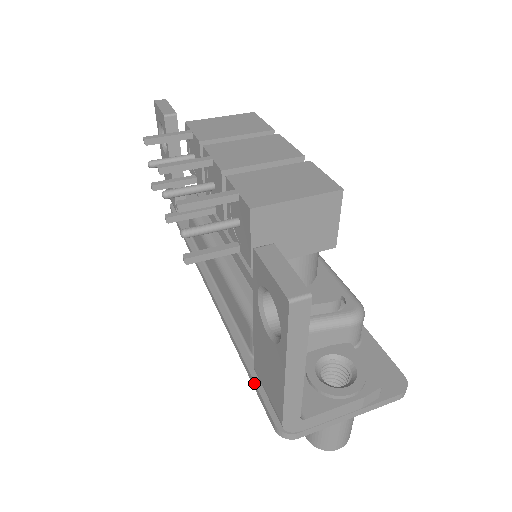
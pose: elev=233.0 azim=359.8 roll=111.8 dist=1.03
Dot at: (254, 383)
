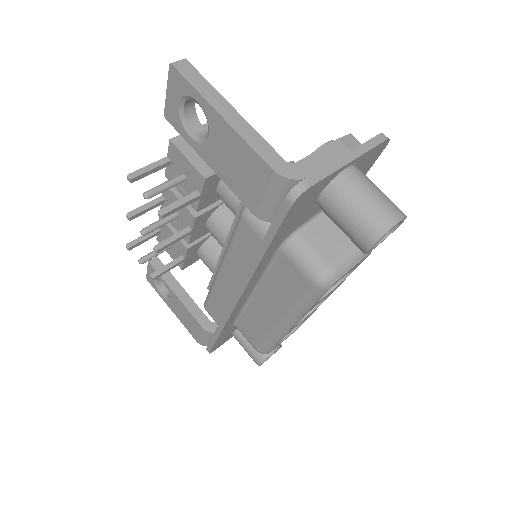
Dot at: (268, 231)
